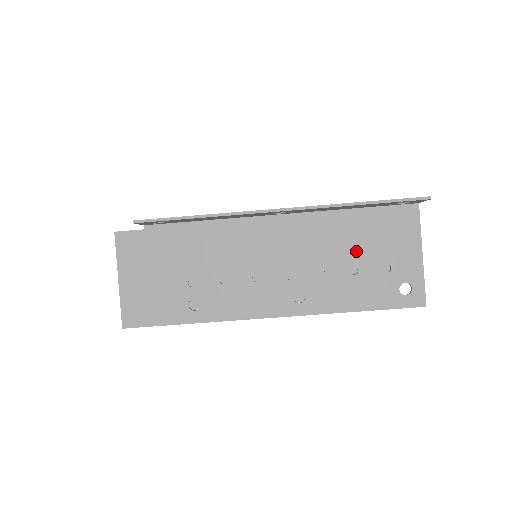
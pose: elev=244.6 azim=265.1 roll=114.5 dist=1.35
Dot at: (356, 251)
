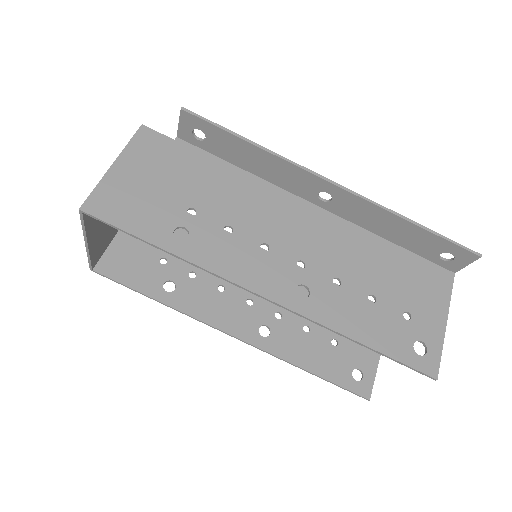
Dot at: (381, 281)
